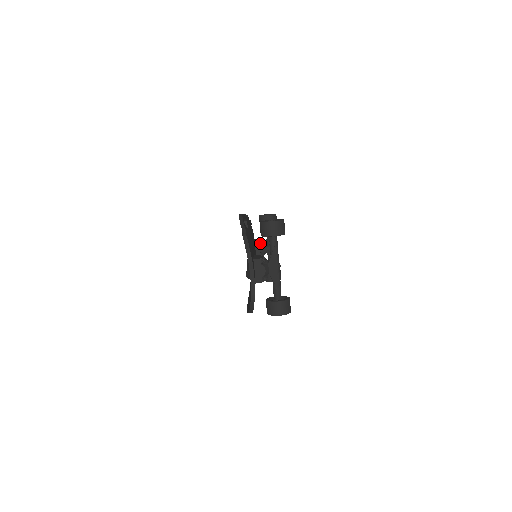
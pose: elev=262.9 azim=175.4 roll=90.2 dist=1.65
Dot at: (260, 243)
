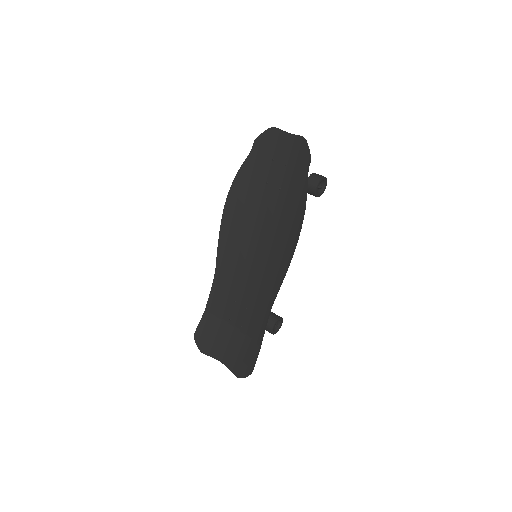
Dot at: occluded
